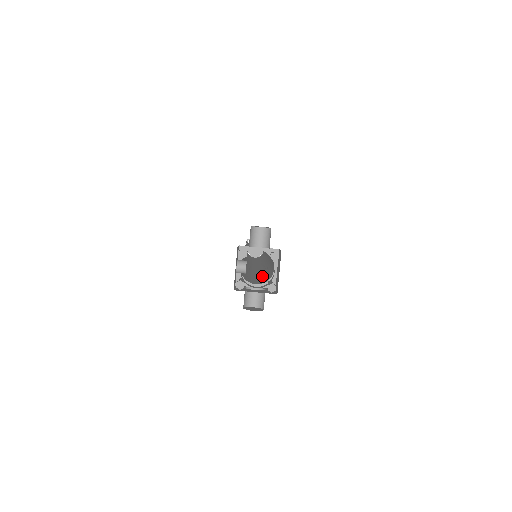
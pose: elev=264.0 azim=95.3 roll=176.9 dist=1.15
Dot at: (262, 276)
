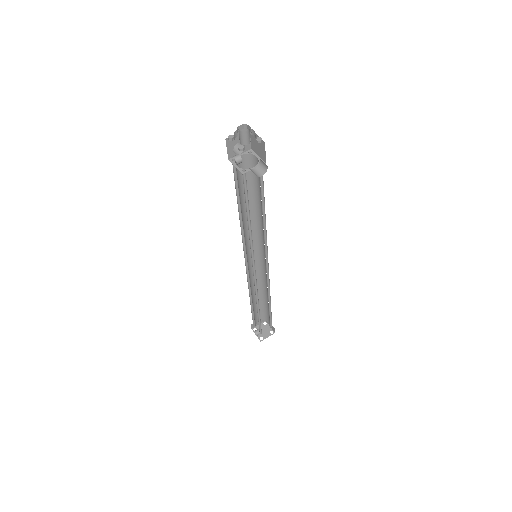
Dot at: occluded
